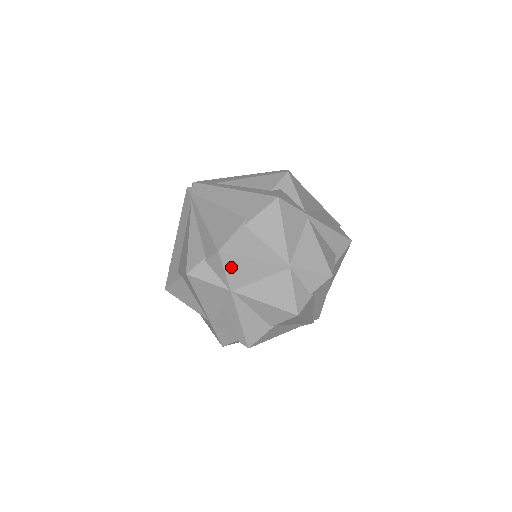
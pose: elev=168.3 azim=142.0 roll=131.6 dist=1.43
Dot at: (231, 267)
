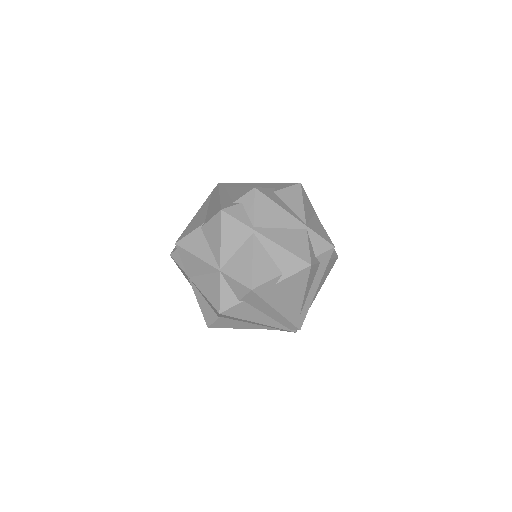
Dot at: (184, 258)
